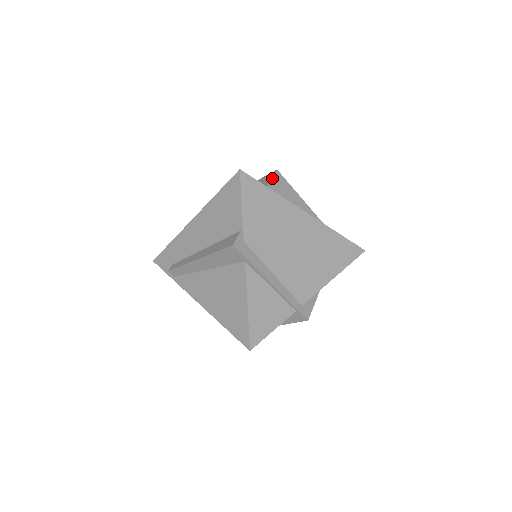
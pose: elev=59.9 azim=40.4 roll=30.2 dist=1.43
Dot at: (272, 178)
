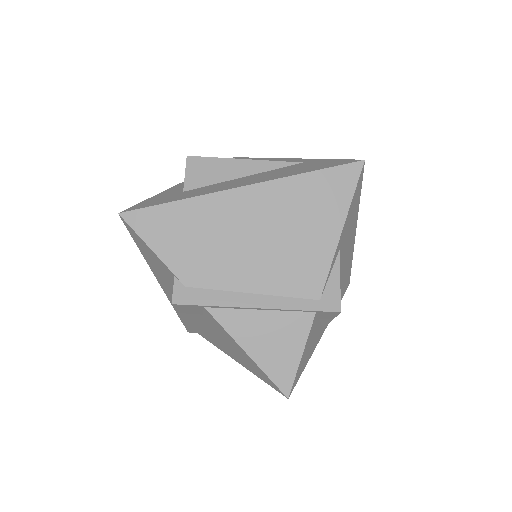
Dot at: (185, 173)
